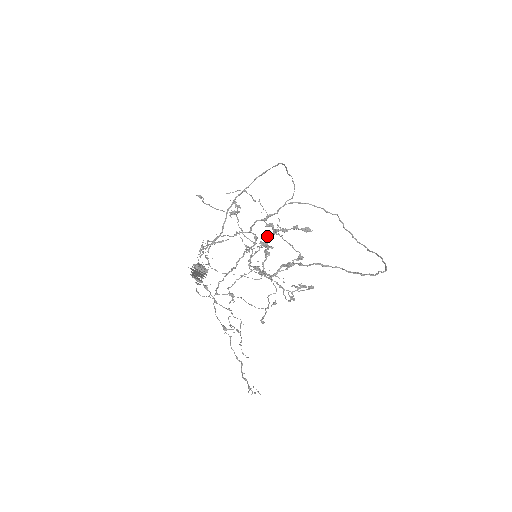
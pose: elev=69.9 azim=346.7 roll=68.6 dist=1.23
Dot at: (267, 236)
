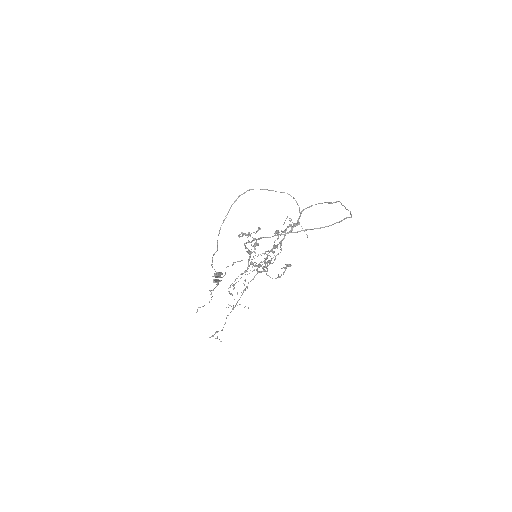
Dot at: (274, 241)
